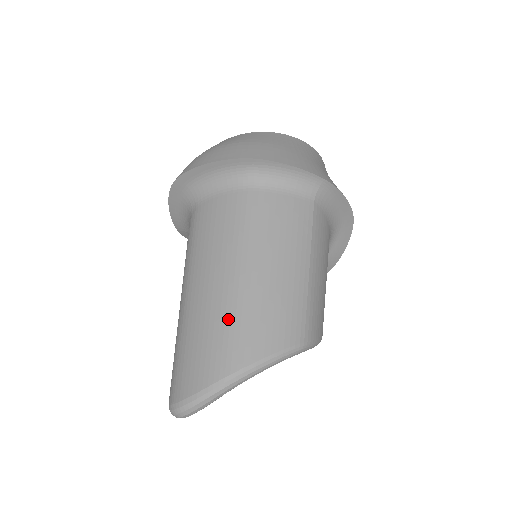
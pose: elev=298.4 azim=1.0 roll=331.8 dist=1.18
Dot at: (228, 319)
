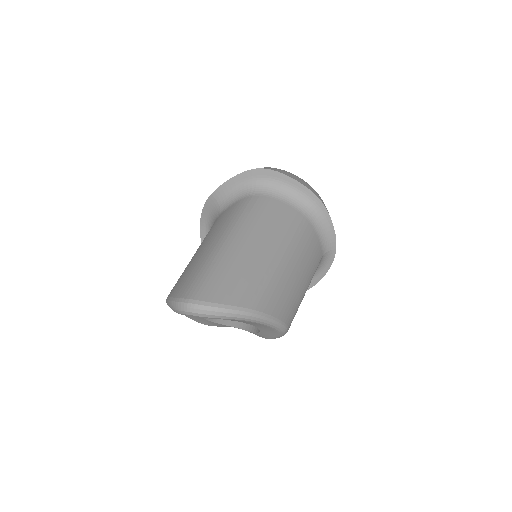
Dot at: (266, 277)
